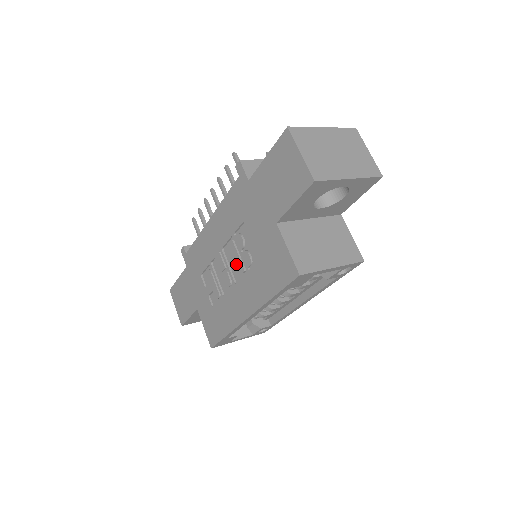
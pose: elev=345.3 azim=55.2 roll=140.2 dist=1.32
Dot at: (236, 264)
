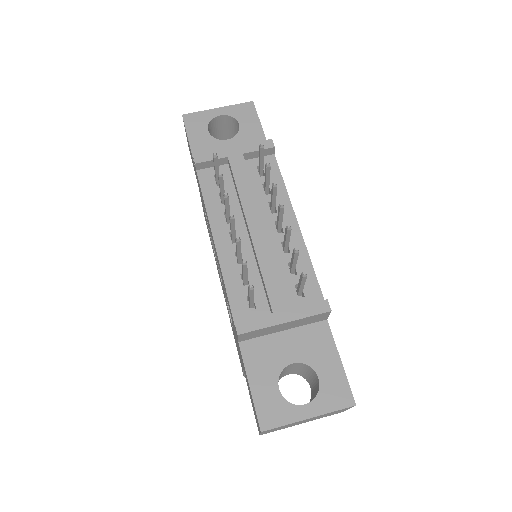
Dot at: occluded
